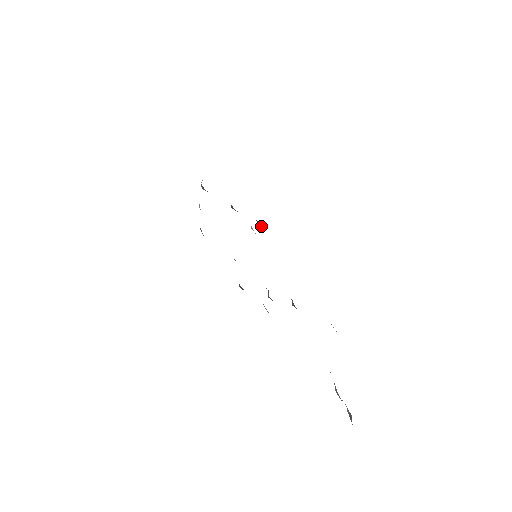
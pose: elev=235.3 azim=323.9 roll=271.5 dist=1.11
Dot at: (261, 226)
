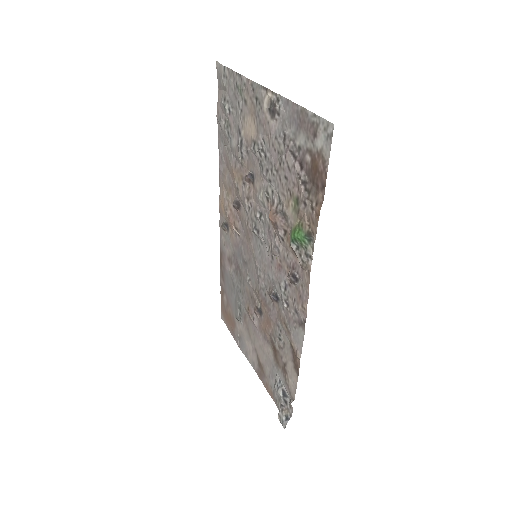
Dot at: (224, 230)
